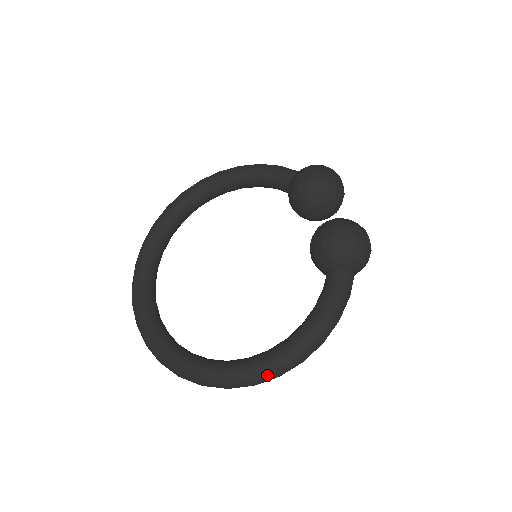
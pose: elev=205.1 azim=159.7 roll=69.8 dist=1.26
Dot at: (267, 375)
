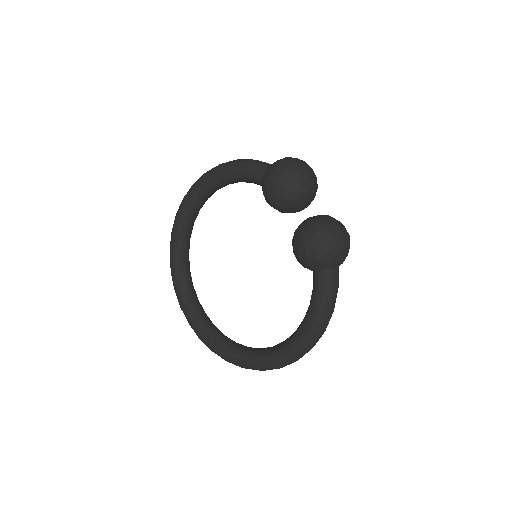
Dot at: (287, 363)
